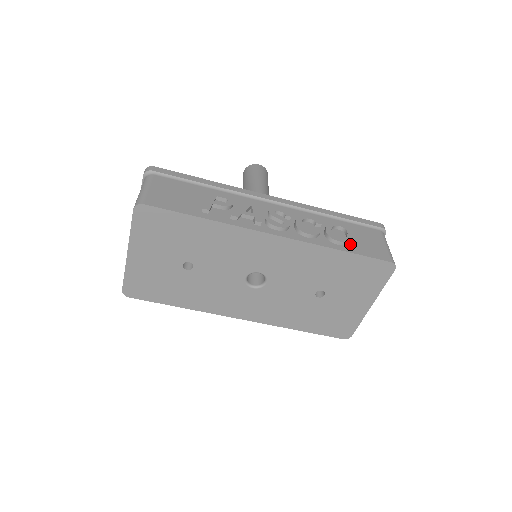
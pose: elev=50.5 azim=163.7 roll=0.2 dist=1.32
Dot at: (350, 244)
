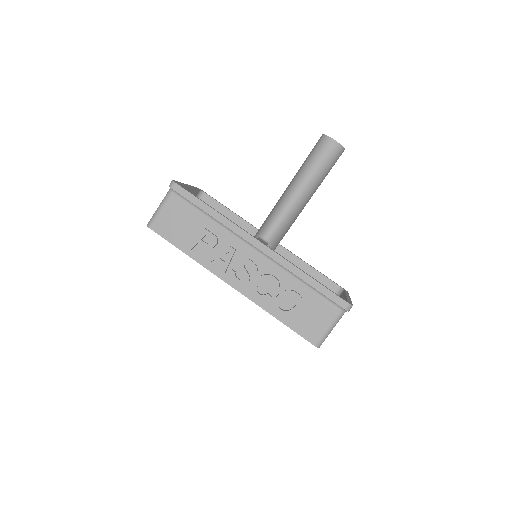
Dot at: (291, 315)
